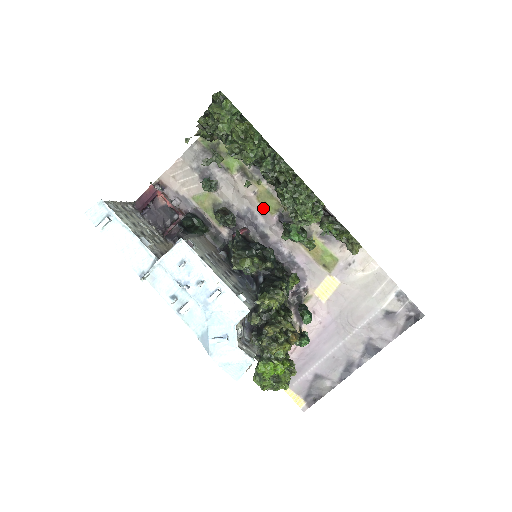
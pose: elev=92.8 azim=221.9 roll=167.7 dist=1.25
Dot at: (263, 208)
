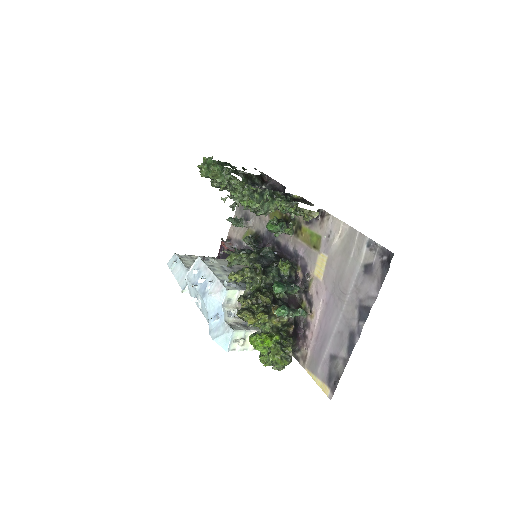
Dot at: occluded
